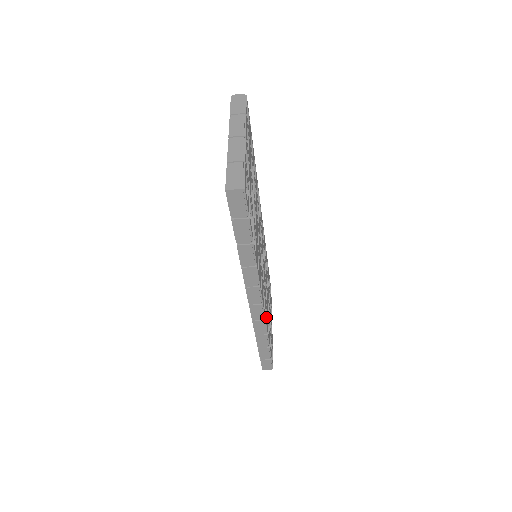
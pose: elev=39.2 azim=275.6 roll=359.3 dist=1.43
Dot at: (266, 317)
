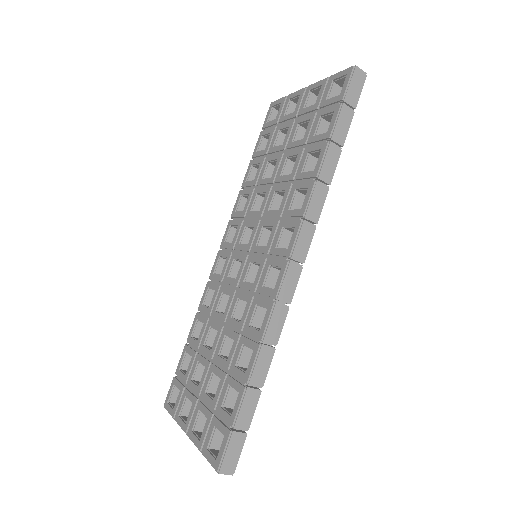
Dot at: occluded
